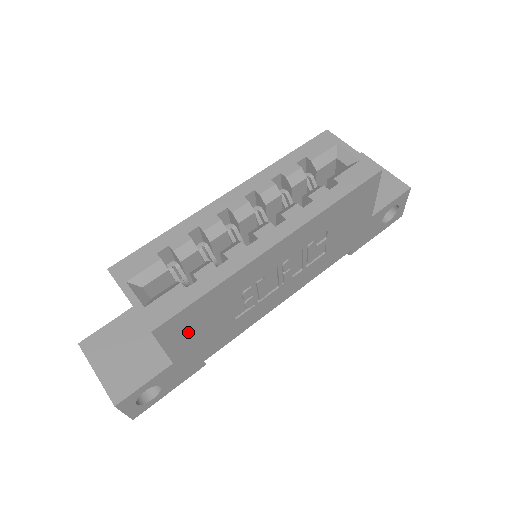
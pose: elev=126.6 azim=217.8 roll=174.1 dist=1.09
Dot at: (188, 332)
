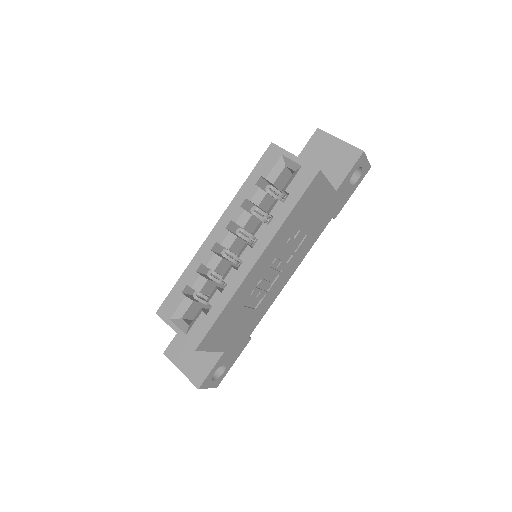
Dot at: (222, 335)
